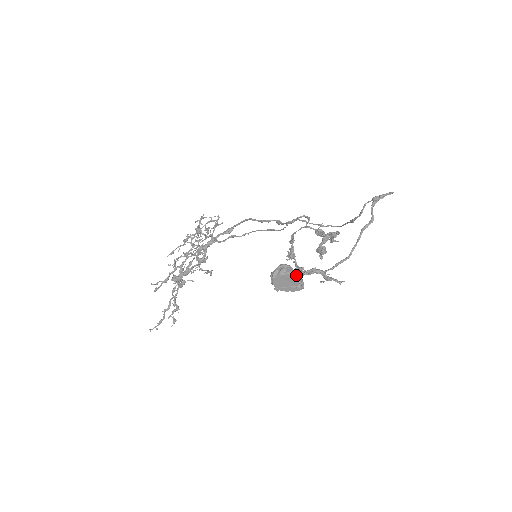
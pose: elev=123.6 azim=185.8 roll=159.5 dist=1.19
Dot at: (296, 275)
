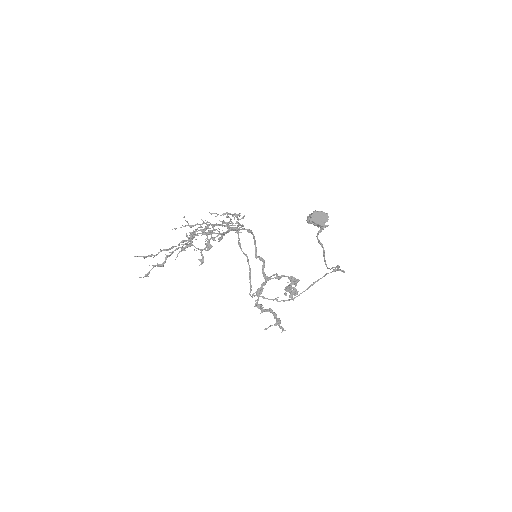
Dot at: (328, 217)
